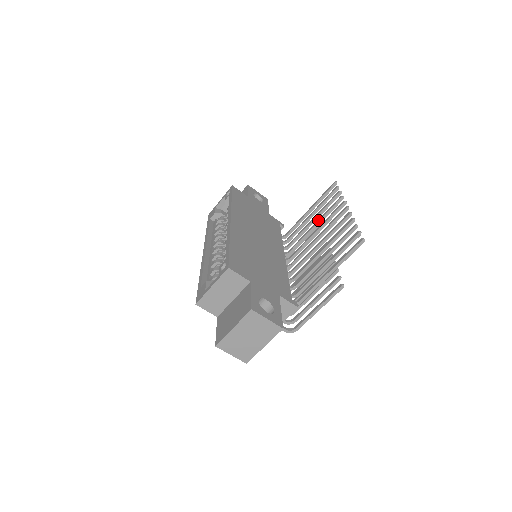
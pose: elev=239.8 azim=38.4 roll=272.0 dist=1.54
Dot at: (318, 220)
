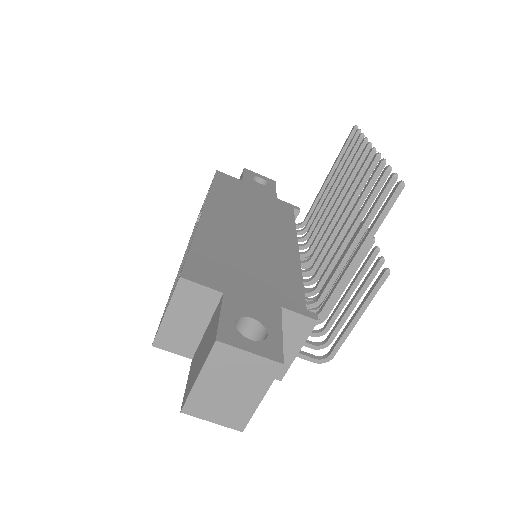
Dot at: (338, 184)
